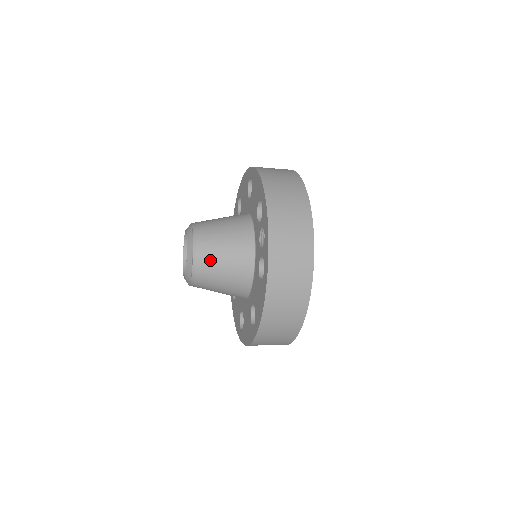
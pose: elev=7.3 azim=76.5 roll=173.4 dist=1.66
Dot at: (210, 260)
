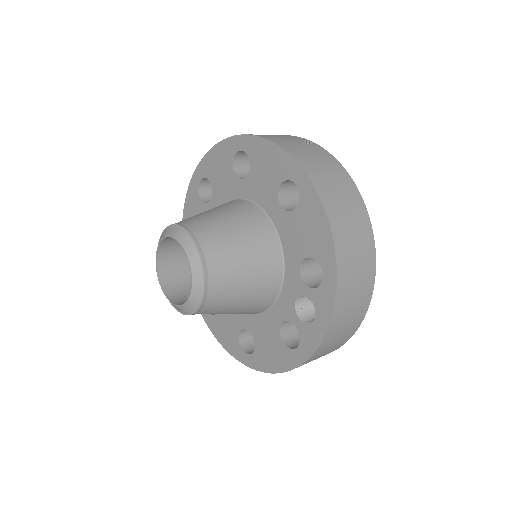
Dot at: (221, 307)
